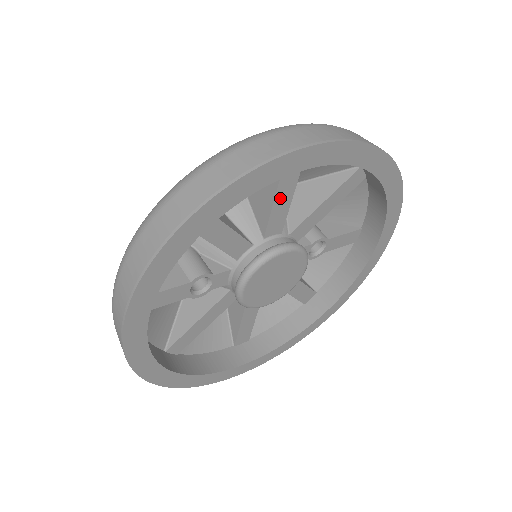
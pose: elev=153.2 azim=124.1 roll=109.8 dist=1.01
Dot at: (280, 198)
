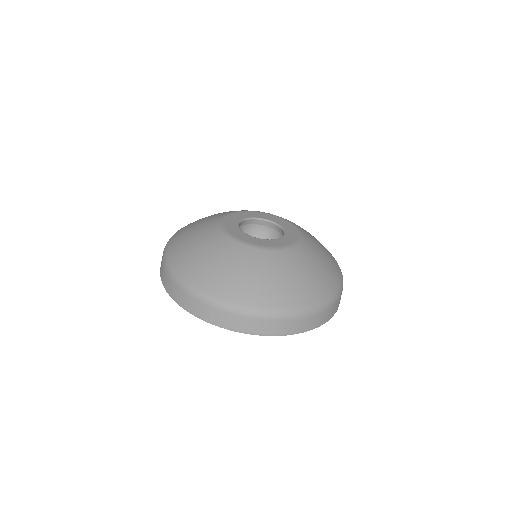
Dot at: occluded
